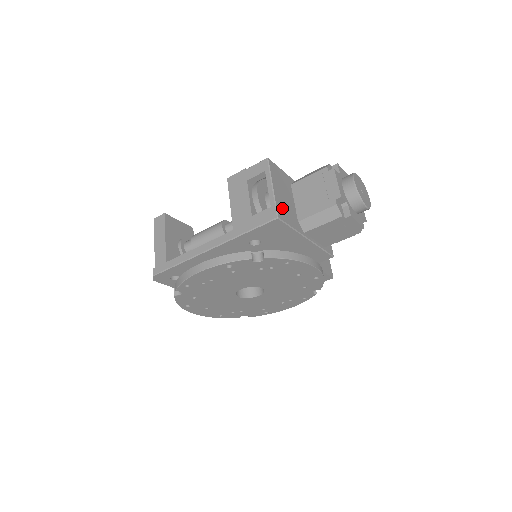
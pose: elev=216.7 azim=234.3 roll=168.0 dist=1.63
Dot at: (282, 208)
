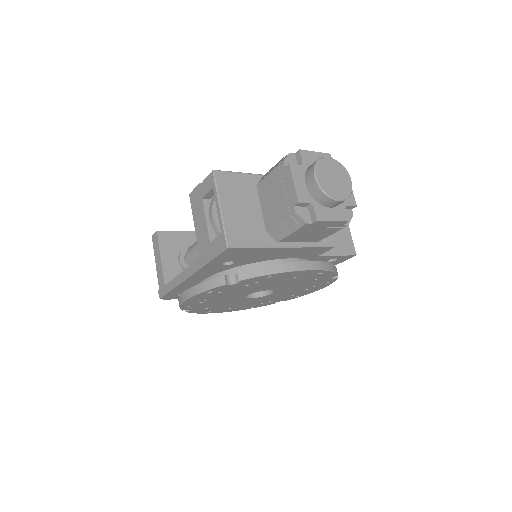
Dot at: (237, 229)
